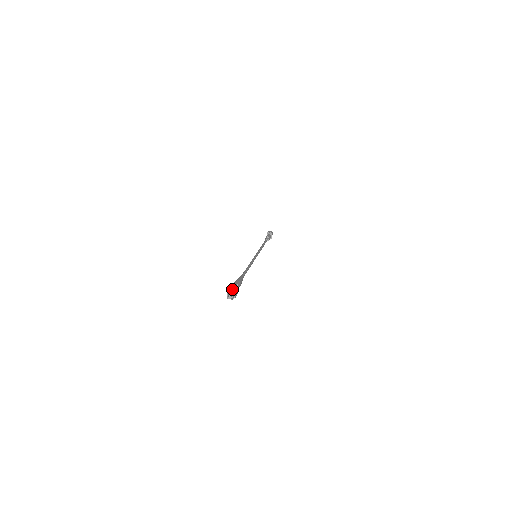
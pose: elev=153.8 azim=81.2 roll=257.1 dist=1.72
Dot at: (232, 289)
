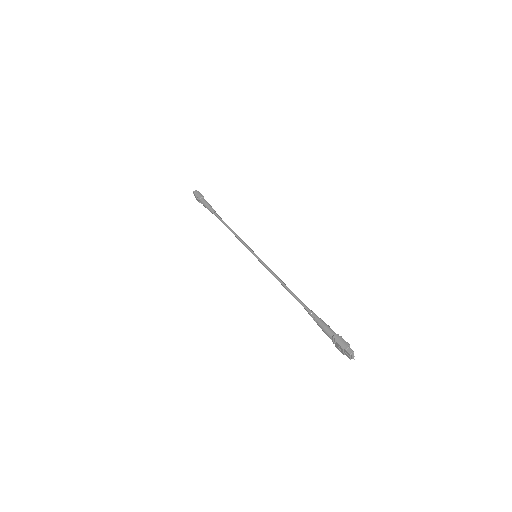
Dot at: (349, 348)
